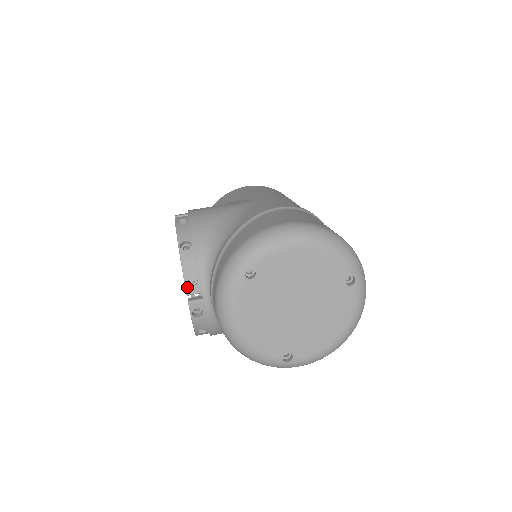
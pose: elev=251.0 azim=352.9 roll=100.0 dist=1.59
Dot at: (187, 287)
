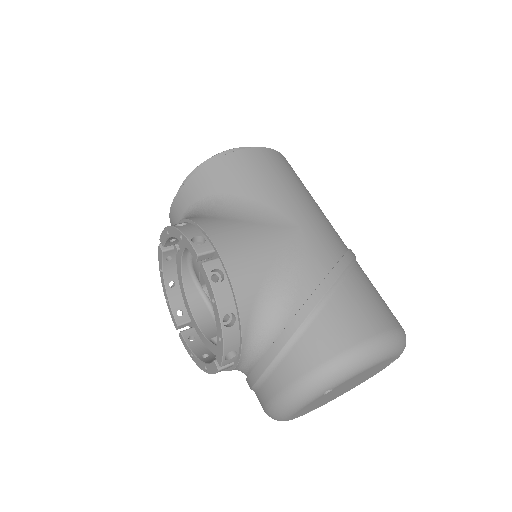
Dot at: (224, 362)
